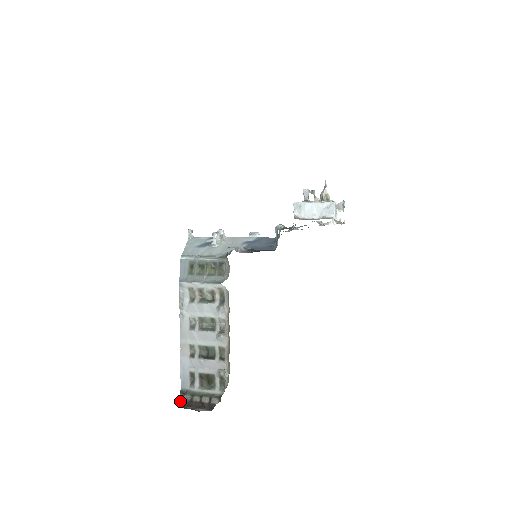
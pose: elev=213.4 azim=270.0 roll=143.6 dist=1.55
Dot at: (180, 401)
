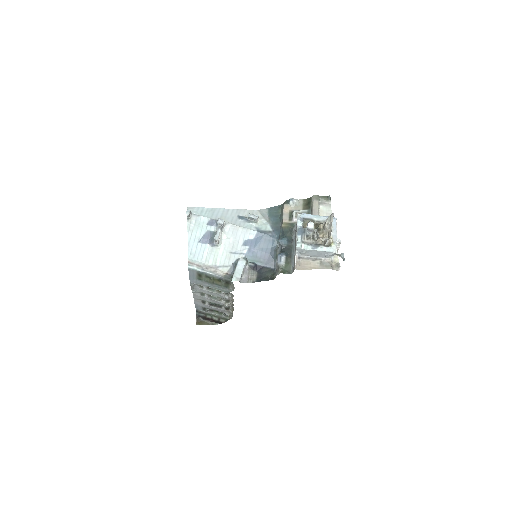
Dot at: (197, 316)
